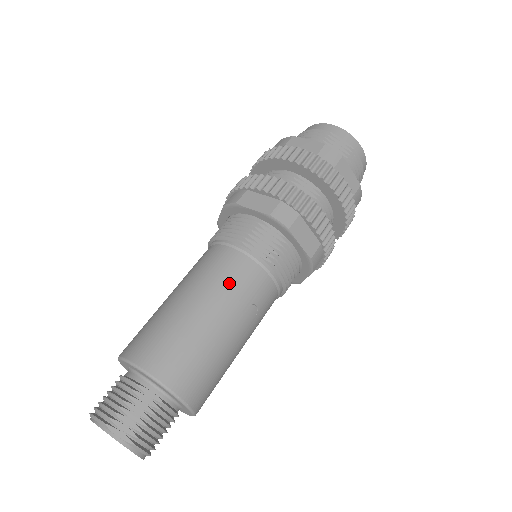
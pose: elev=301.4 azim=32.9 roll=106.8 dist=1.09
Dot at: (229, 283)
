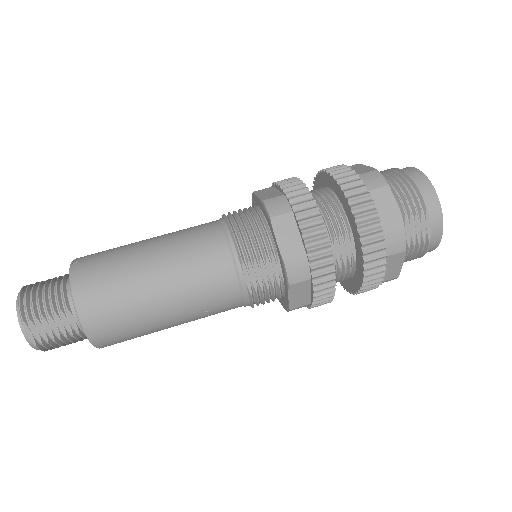
Dot at: (200, 287)
